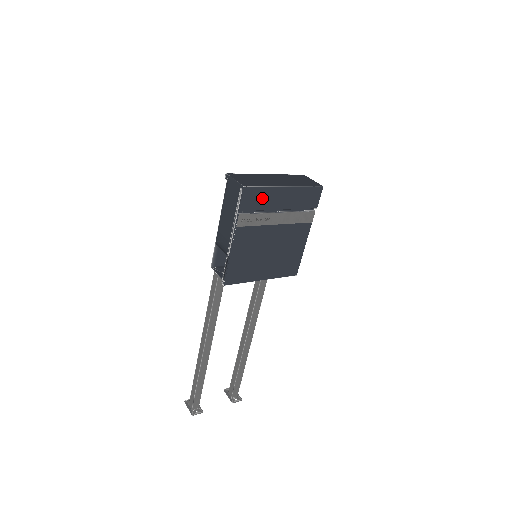
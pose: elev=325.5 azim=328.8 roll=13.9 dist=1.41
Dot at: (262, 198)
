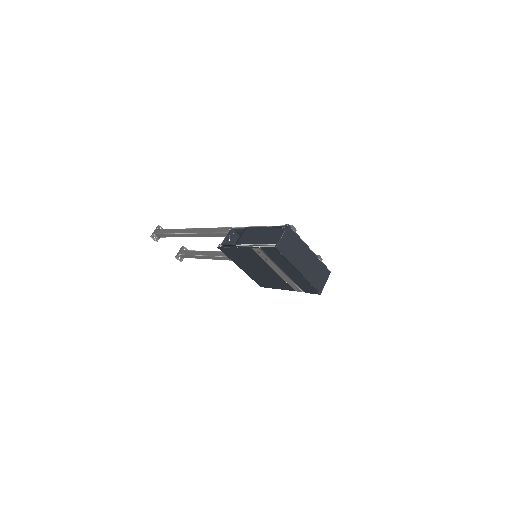
Dot at: (280, 260)
